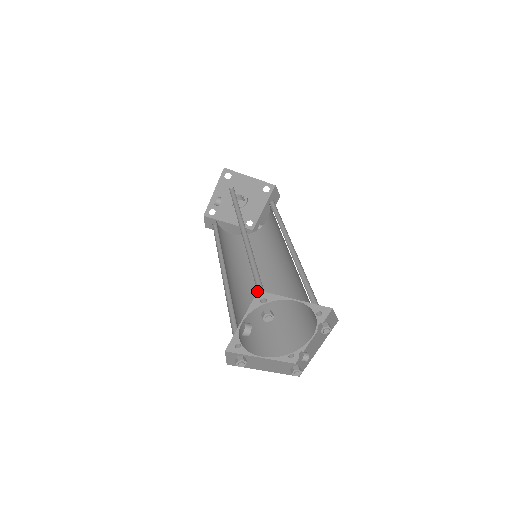
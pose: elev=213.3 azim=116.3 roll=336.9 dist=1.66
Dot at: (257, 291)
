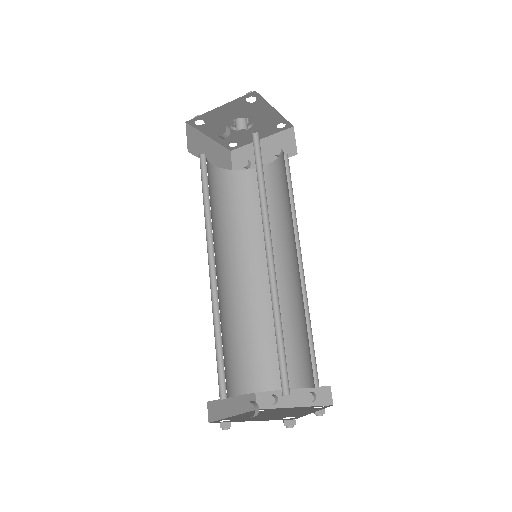
Dot at: (280, 375)
